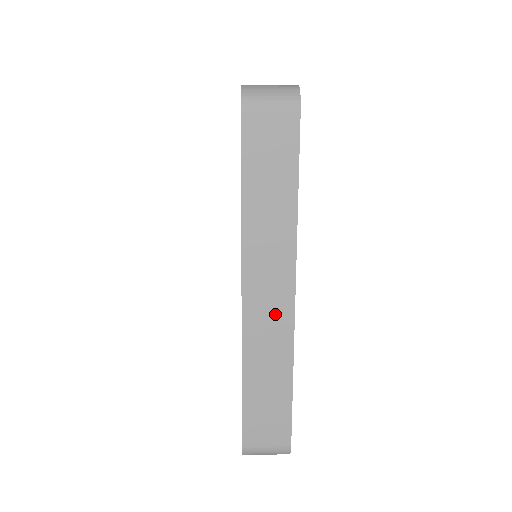
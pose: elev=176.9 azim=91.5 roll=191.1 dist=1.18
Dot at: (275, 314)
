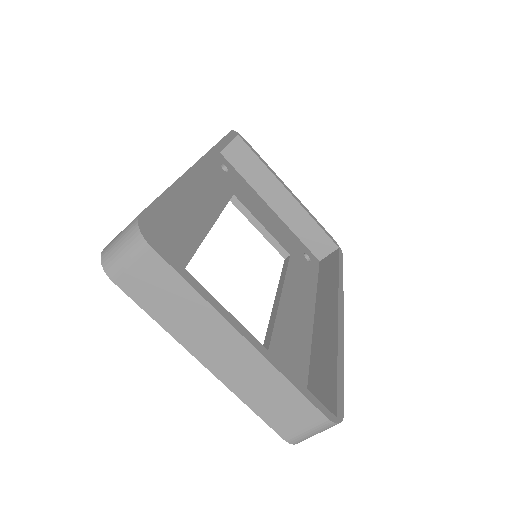
Dot at: occluded
